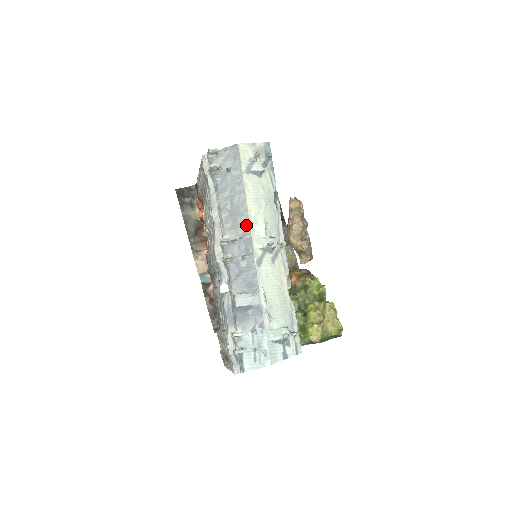
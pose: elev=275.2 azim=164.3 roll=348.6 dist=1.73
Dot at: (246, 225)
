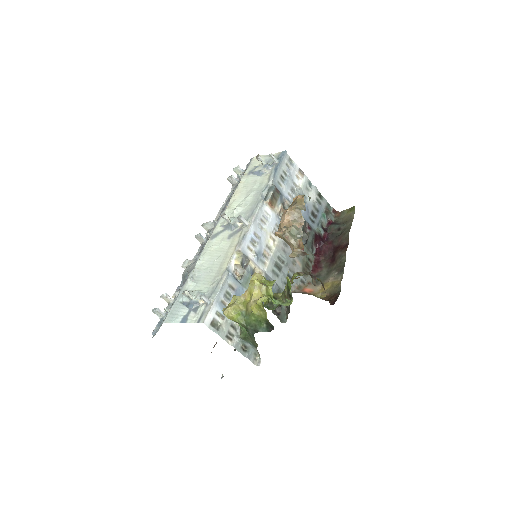
Dot at: (224, 211)
